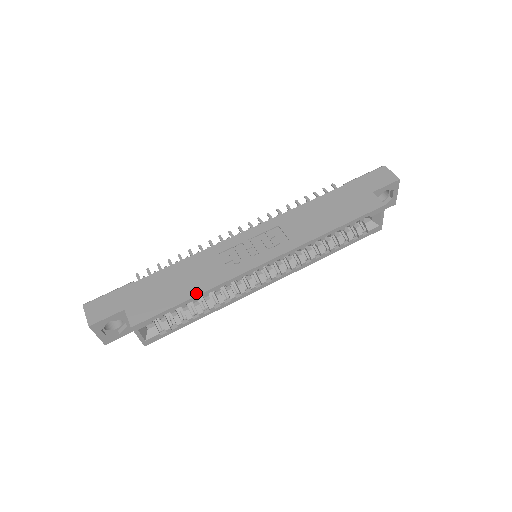
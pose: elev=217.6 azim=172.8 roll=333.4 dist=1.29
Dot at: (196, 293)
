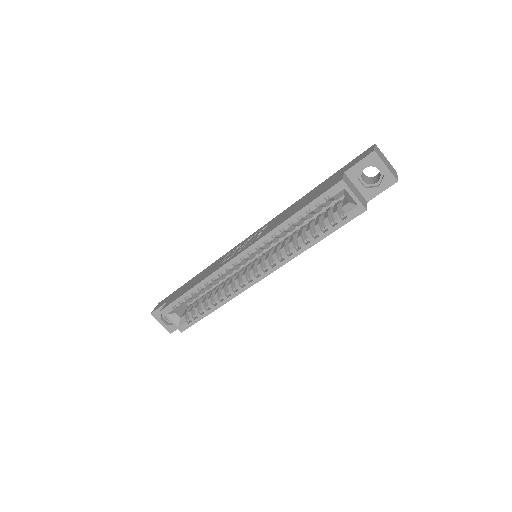
Dot at: (196, 284)
